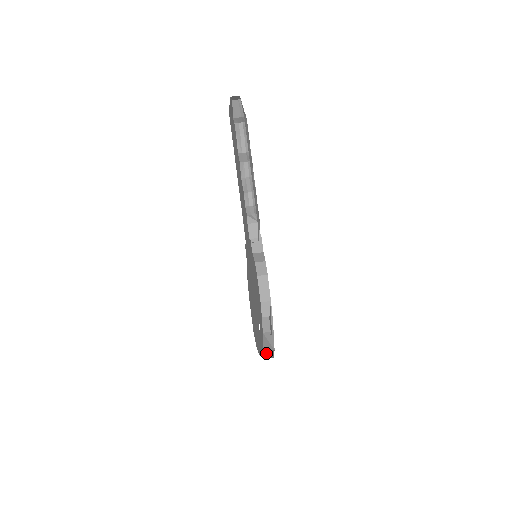
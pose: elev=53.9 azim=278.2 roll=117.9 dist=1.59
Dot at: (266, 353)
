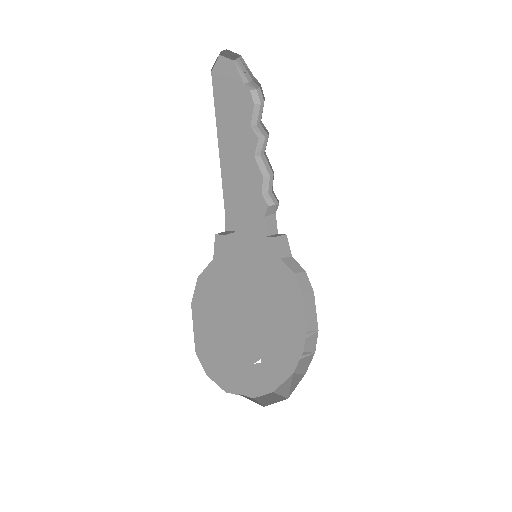
Dot at: (264, 398)
